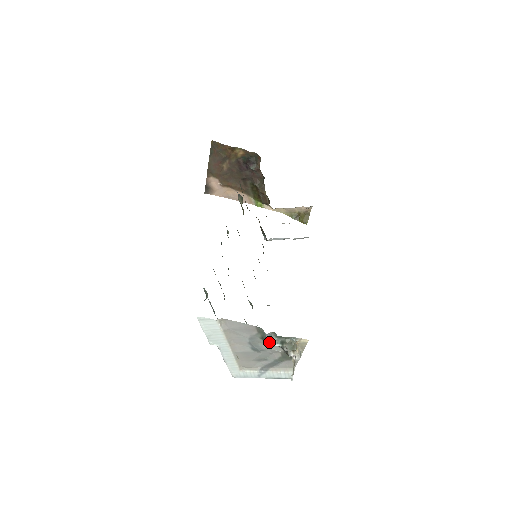
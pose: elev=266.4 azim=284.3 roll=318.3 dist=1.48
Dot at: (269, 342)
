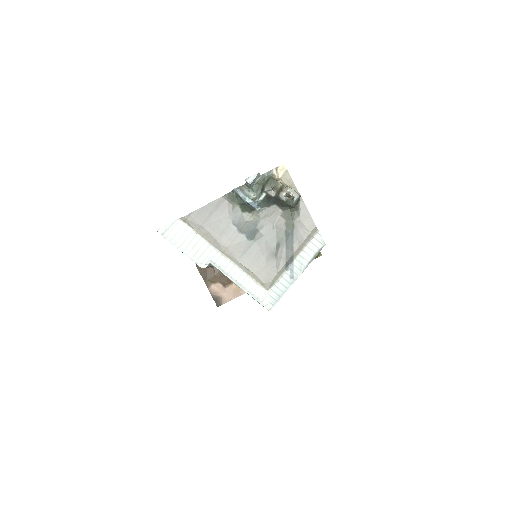
Dot at: (249, 201)
